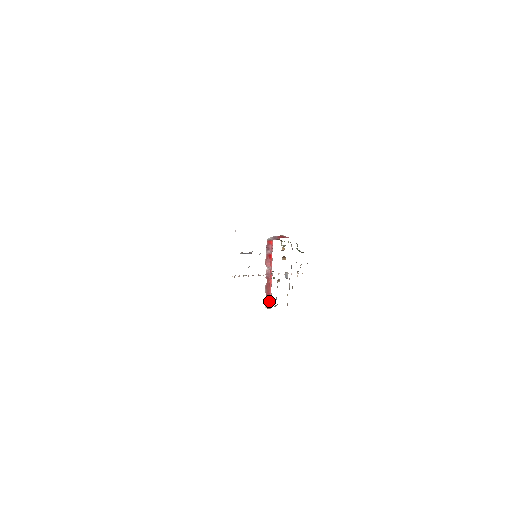
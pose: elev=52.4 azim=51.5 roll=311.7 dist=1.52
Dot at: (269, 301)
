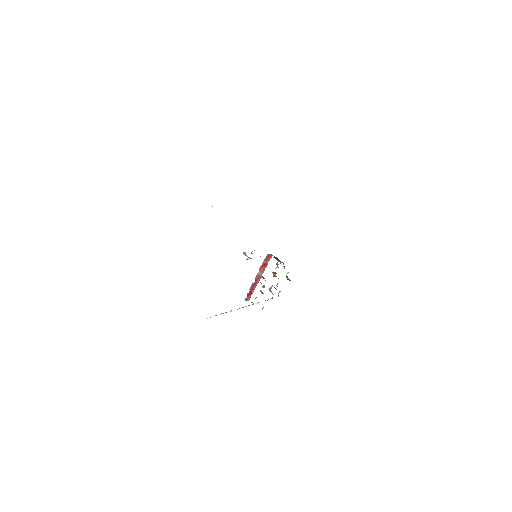
Dot at: (250, 295)
